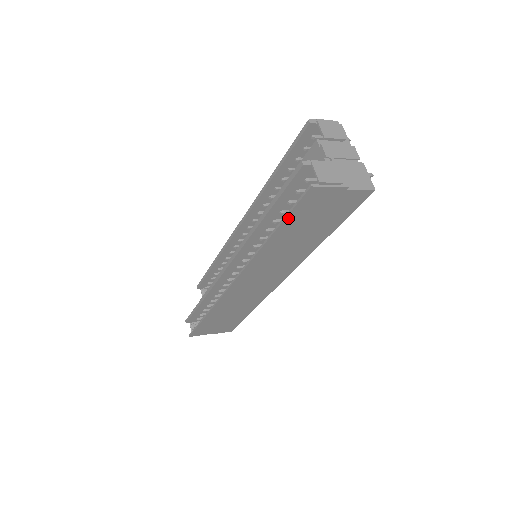
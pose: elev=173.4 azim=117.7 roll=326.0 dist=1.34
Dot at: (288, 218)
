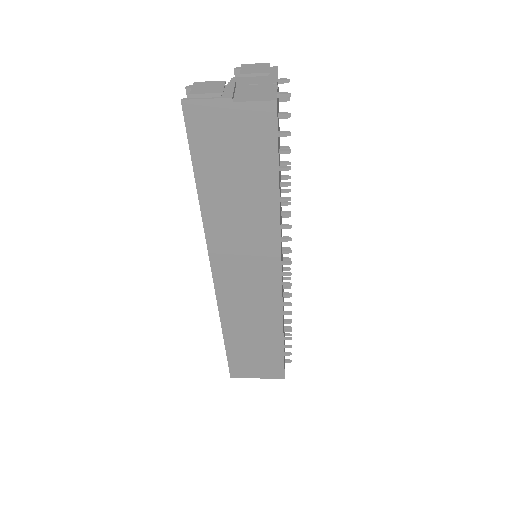
Dot at: (195, 157)
